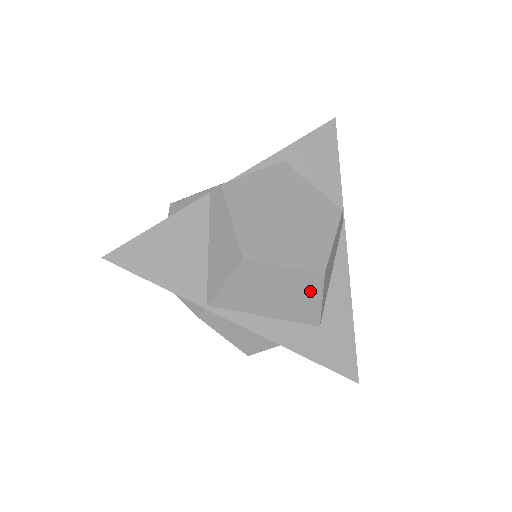
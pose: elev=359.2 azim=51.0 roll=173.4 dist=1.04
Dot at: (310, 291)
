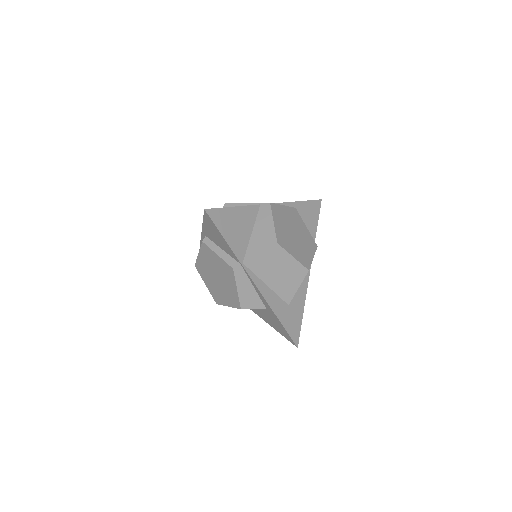
Dot at: (296, 278)
